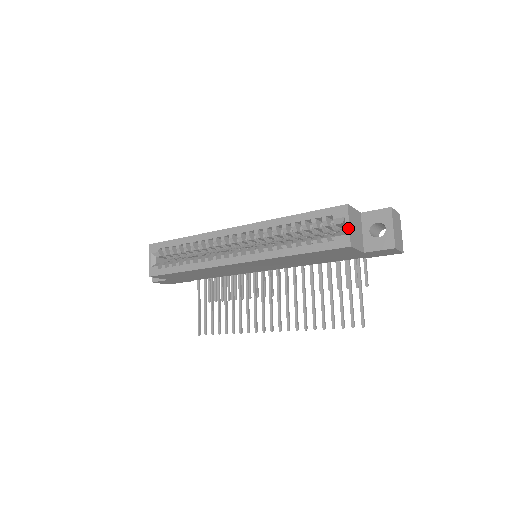
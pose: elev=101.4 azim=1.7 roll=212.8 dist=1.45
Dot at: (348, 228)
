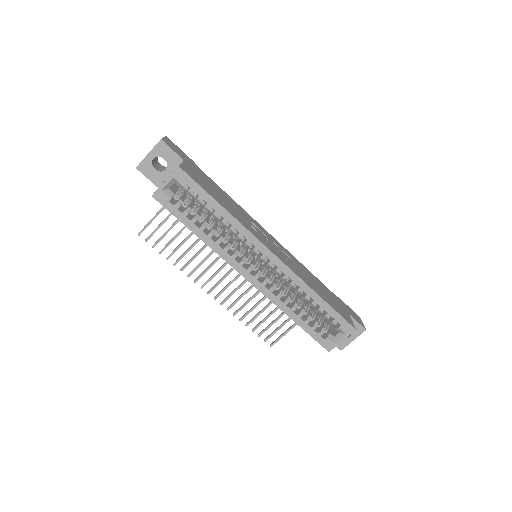
Dot at: (340, 342)
